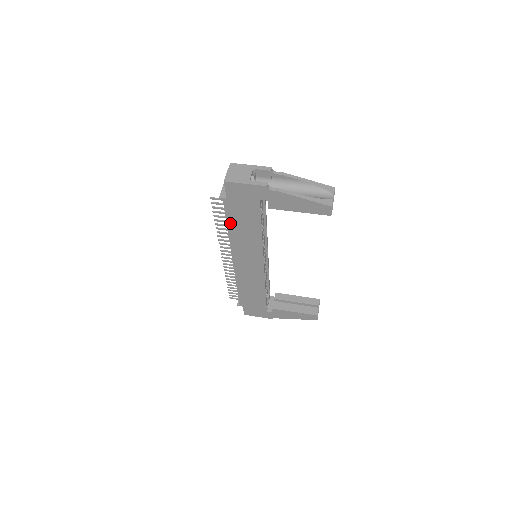
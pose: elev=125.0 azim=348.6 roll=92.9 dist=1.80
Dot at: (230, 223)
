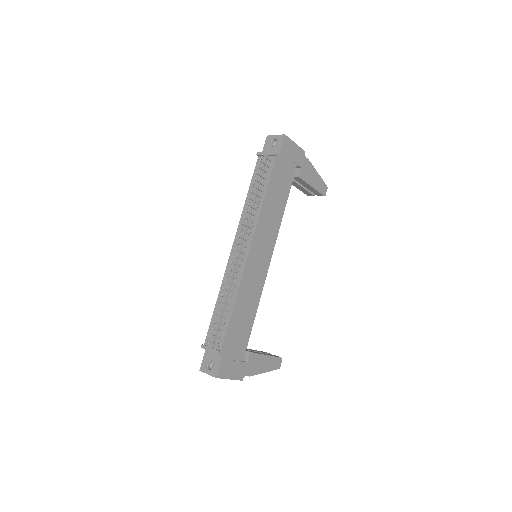
Dot at: (270, 188)
